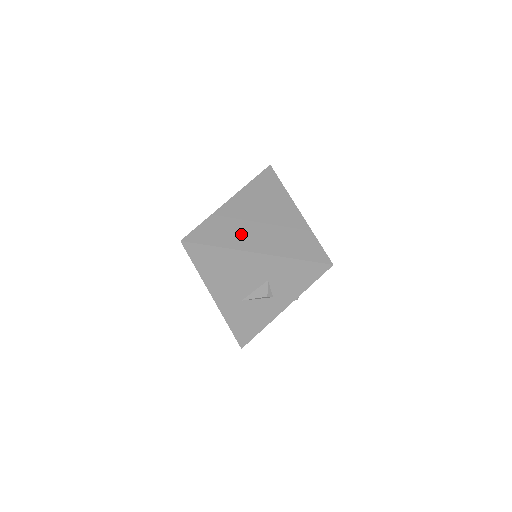
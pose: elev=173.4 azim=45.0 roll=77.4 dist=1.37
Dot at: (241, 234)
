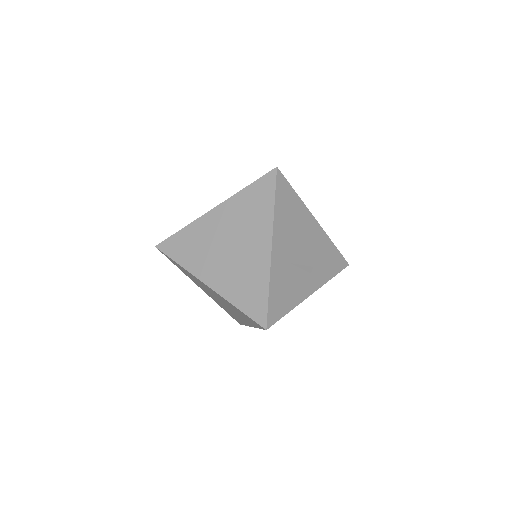
Dot at: occluded
